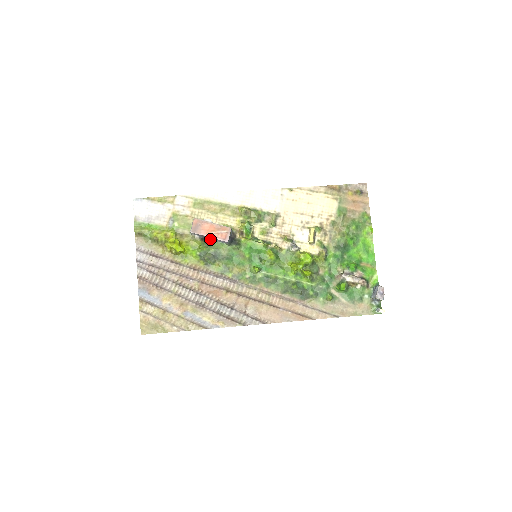
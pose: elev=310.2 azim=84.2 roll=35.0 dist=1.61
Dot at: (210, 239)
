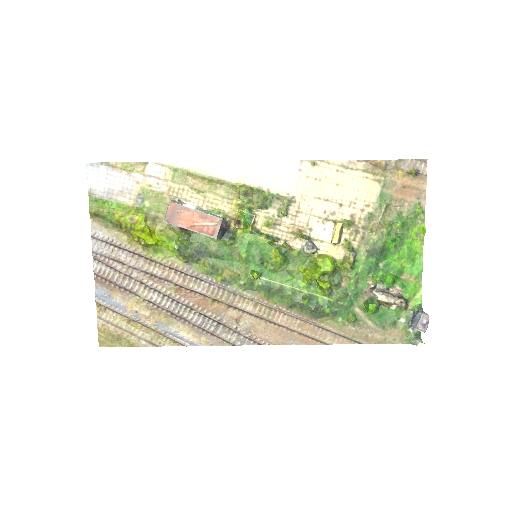
Dot at: occluded
